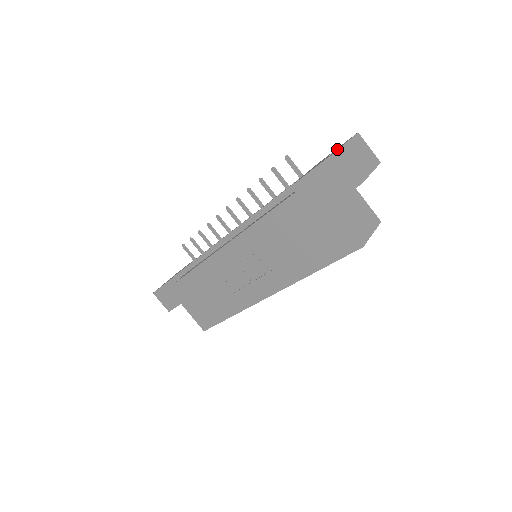
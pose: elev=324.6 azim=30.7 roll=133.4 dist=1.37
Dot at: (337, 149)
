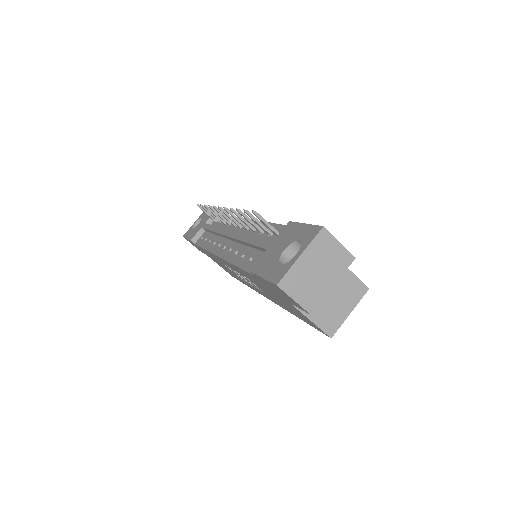
Dot at: (286, 266)
